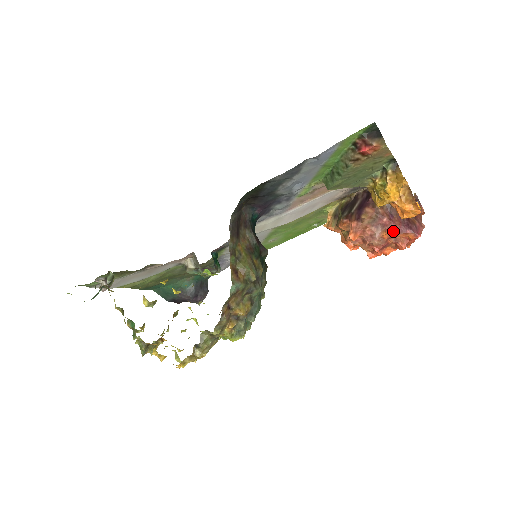
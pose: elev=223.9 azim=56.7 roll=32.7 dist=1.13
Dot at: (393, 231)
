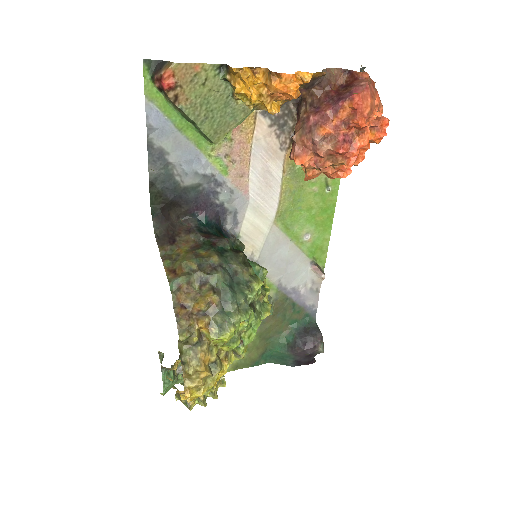
Dot at: (329, 119)
